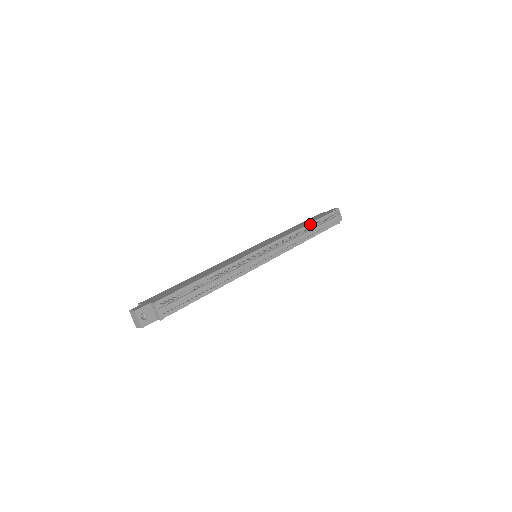
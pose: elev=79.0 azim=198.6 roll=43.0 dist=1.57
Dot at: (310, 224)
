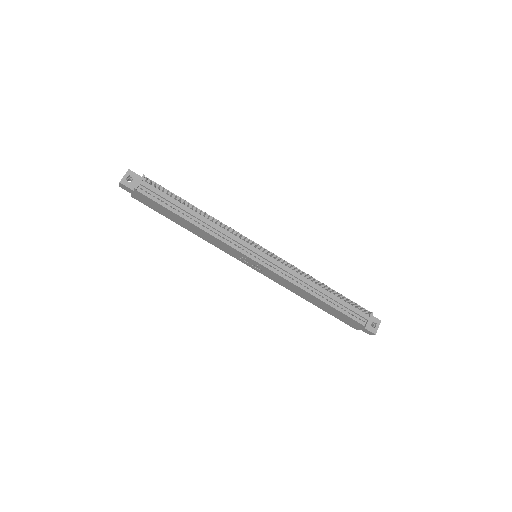
Dot at: occluded
